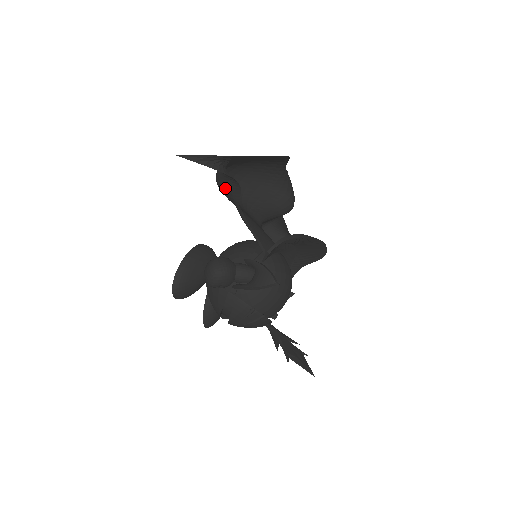
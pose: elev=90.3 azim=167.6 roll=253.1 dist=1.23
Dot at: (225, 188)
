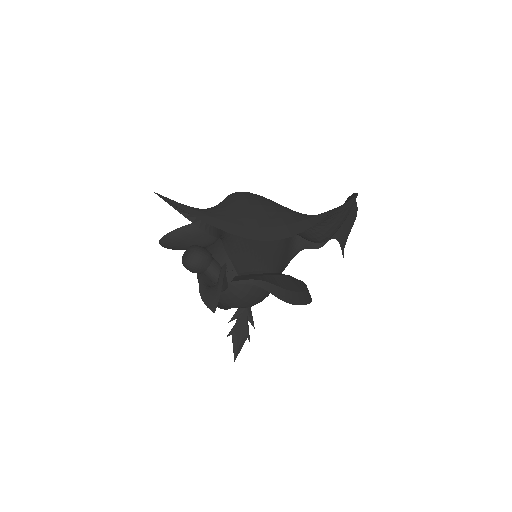
Dot at: occluded
